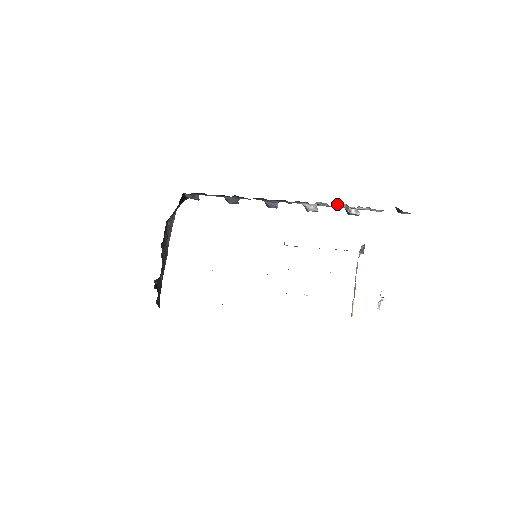
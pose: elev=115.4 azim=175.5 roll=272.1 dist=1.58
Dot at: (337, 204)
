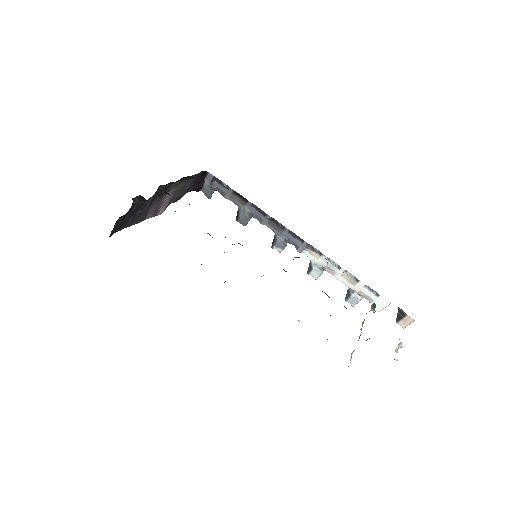
Dot at: (347, 272)
